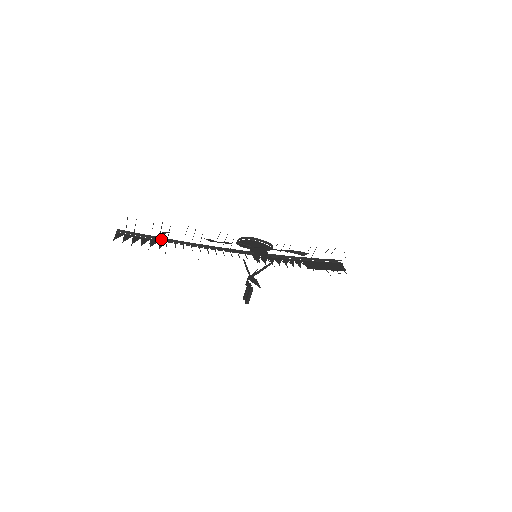
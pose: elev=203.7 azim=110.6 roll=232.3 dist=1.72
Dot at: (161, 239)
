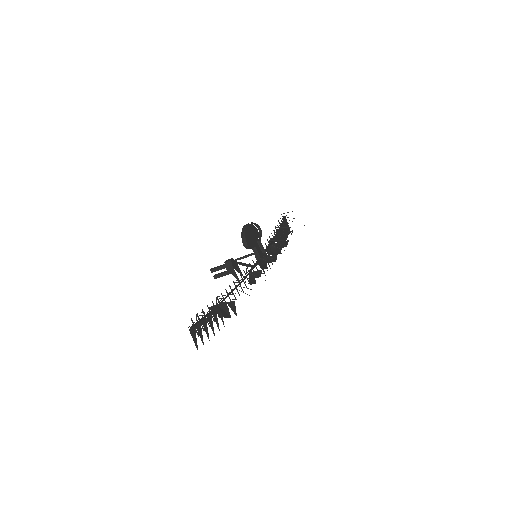
Dot at: occluded
